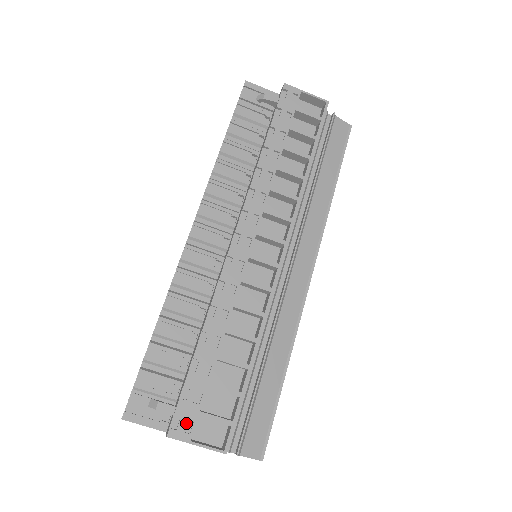
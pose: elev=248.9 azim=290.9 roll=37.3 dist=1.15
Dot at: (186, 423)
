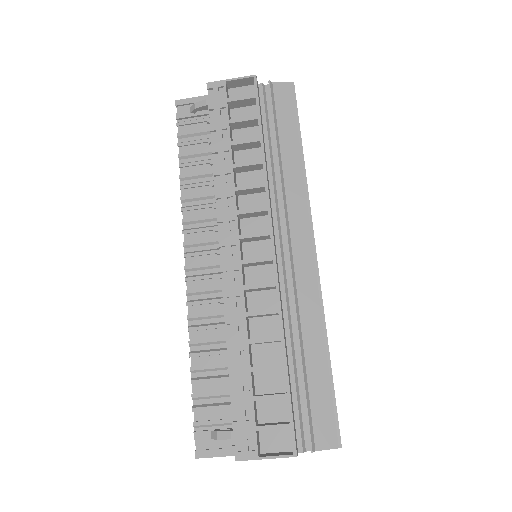
Dot at: (248, 442)
